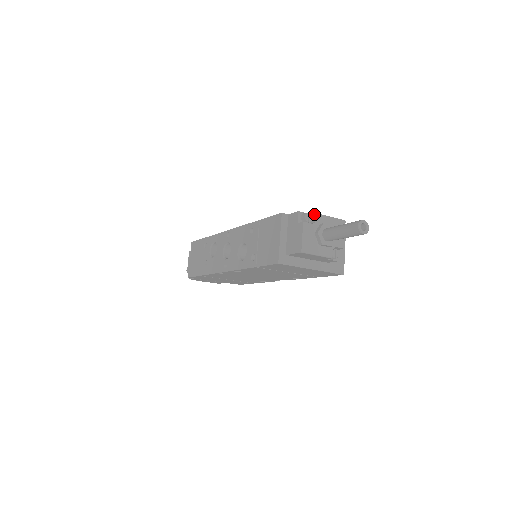
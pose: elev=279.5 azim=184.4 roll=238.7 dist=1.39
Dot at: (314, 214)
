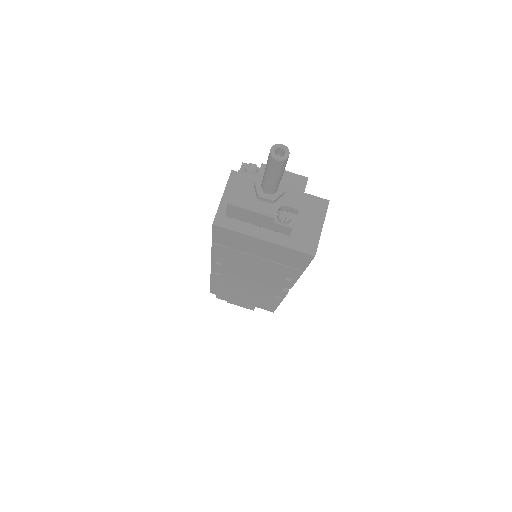
Dot at: (261, 165)
